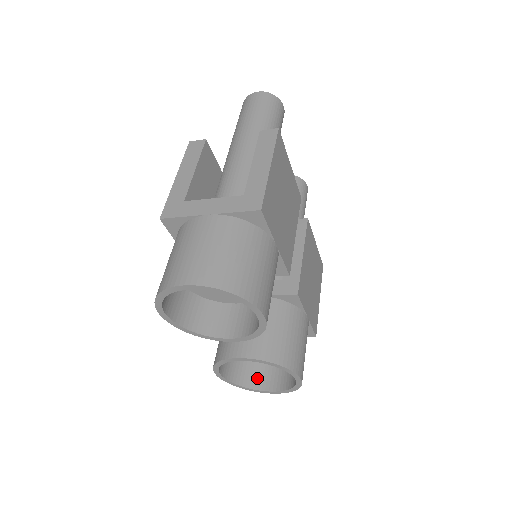
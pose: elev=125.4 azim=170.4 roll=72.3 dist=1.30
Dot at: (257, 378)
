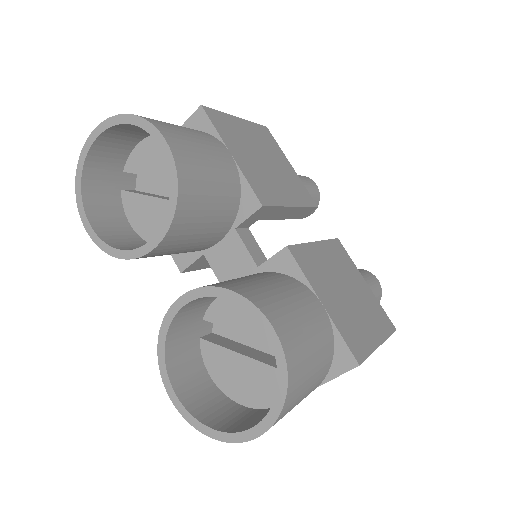
Dot at: (243, 423)
